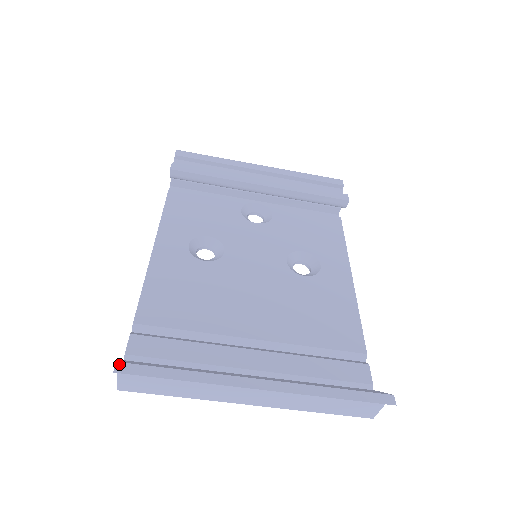
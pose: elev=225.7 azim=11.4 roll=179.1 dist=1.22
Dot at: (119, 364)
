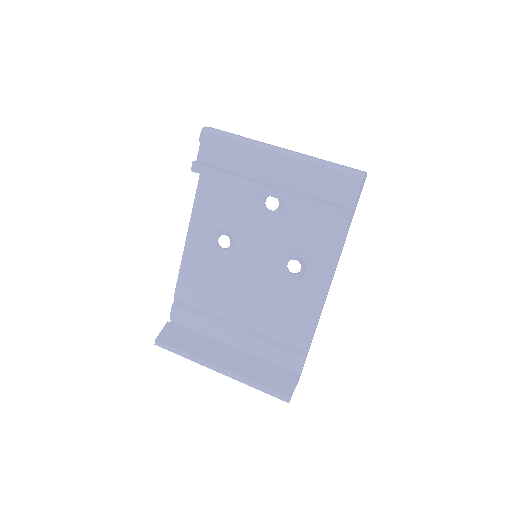
Dot at: (157, 341)
